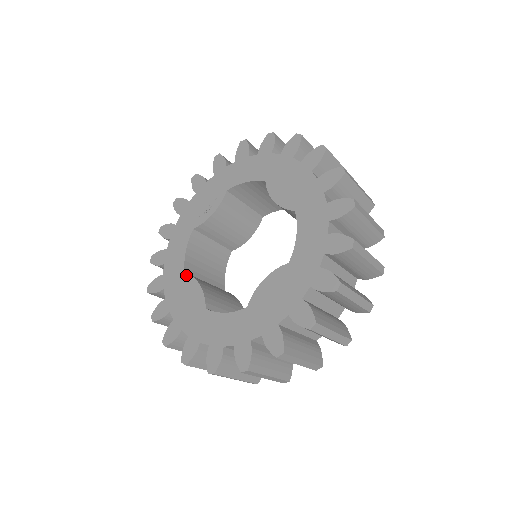
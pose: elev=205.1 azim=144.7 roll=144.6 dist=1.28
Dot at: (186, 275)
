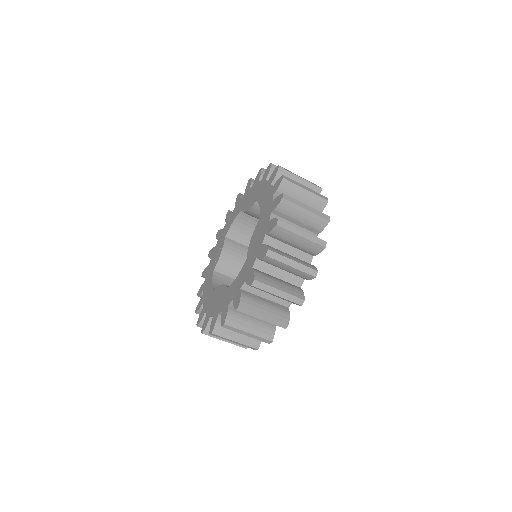
Dot at: (214, 291)
